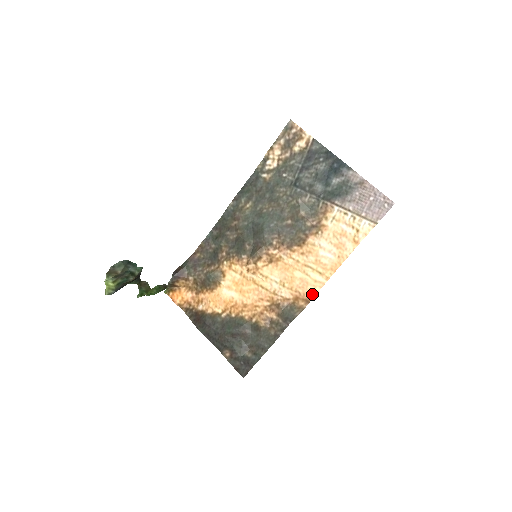
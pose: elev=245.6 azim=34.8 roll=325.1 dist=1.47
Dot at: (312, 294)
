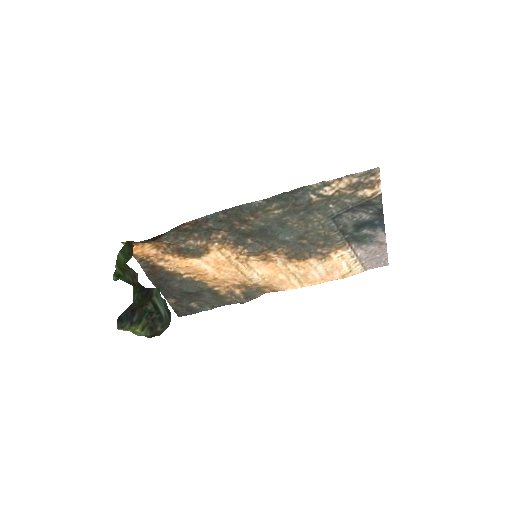
Dot at: (282, 289)
